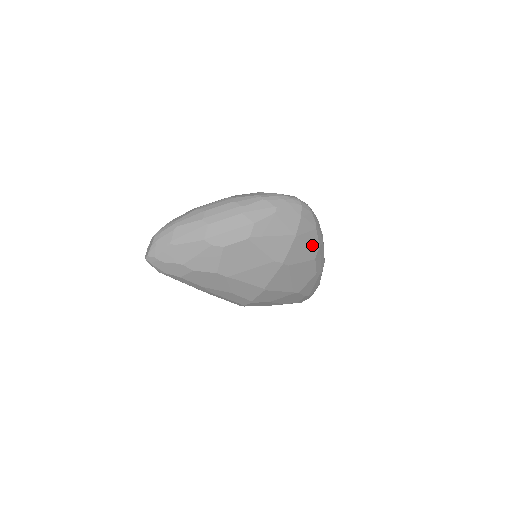
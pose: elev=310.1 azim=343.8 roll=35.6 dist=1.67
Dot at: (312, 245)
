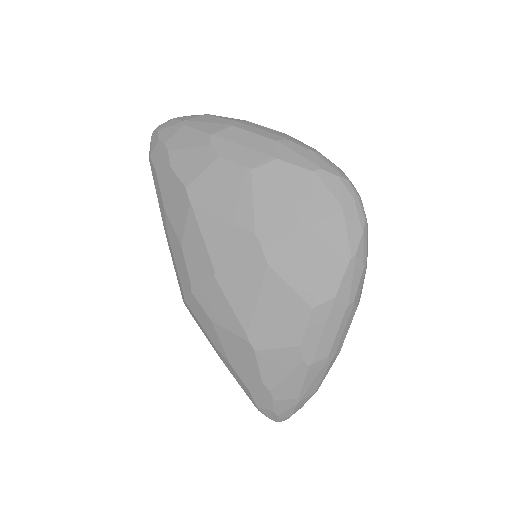
Dot at: (324, 278)
